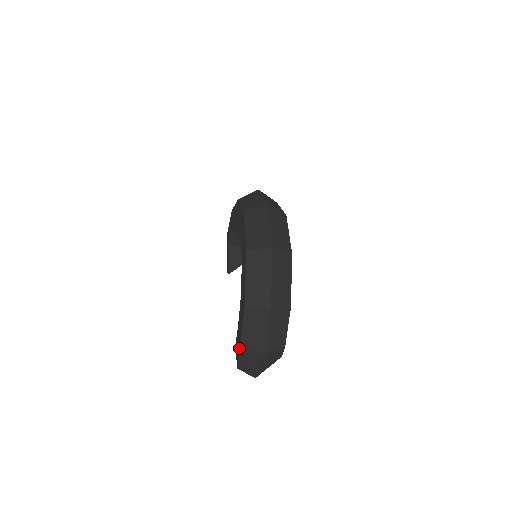
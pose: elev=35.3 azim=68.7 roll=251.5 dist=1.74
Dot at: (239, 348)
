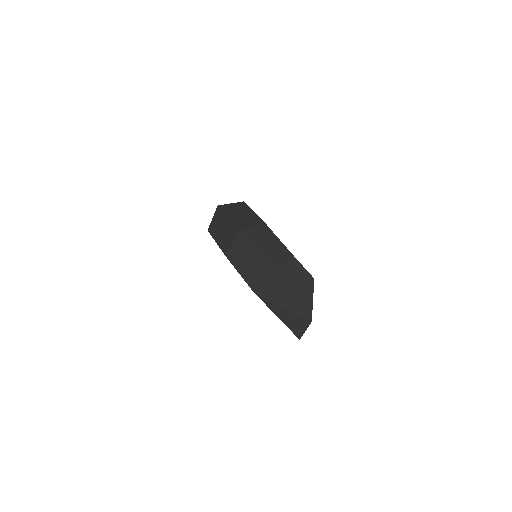
Dot at: occluded
